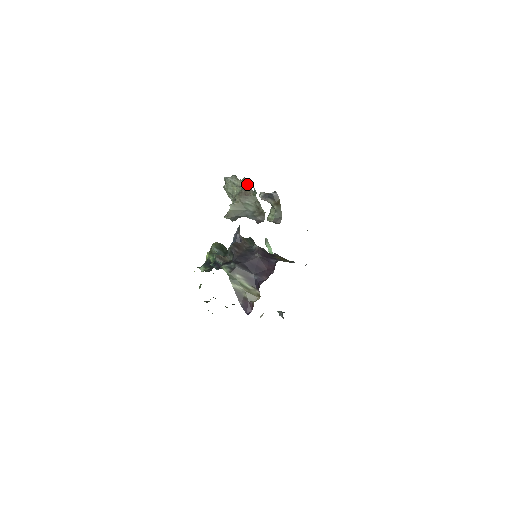
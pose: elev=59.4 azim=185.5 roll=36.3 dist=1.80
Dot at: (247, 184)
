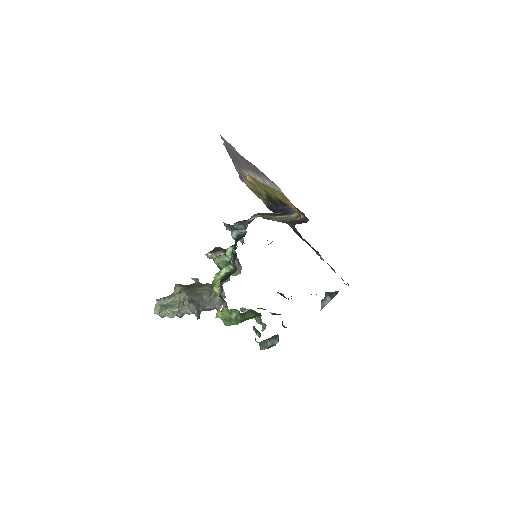
Dot at: (183, 285)
